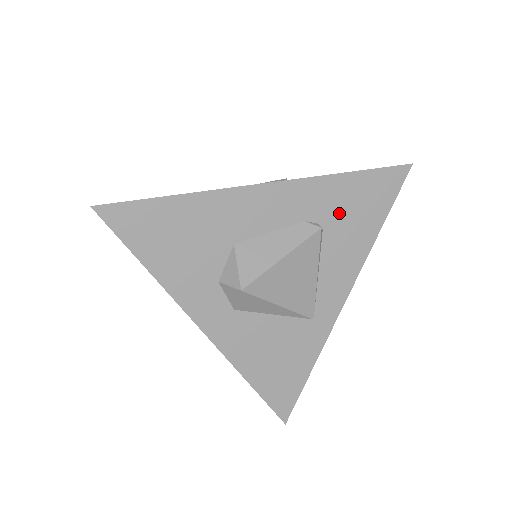
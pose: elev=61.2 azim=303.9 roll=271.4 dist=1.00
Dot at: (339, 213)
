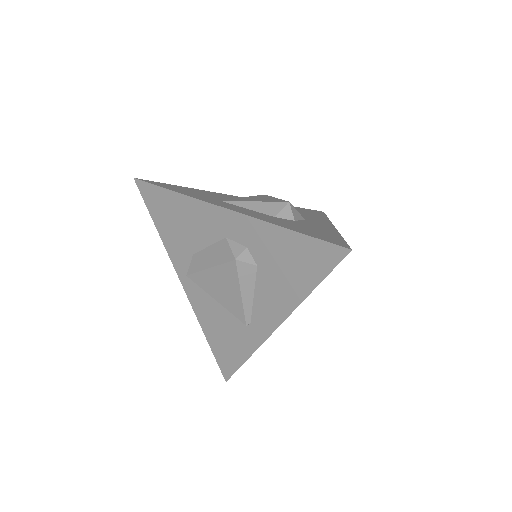
Dot at: occluded
